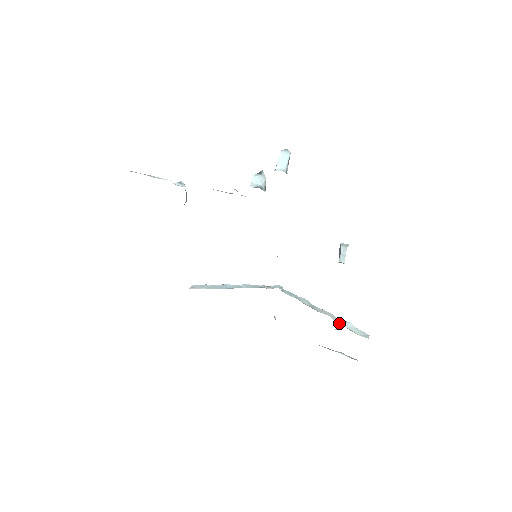
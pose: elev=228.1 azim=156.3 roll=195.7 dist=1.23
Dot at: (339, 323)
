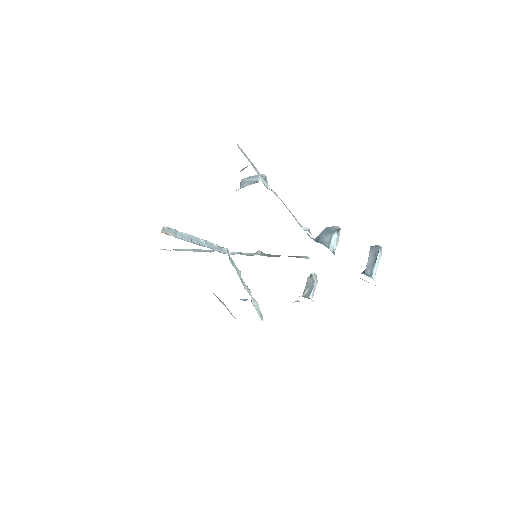
Dot at: (253, 303)
